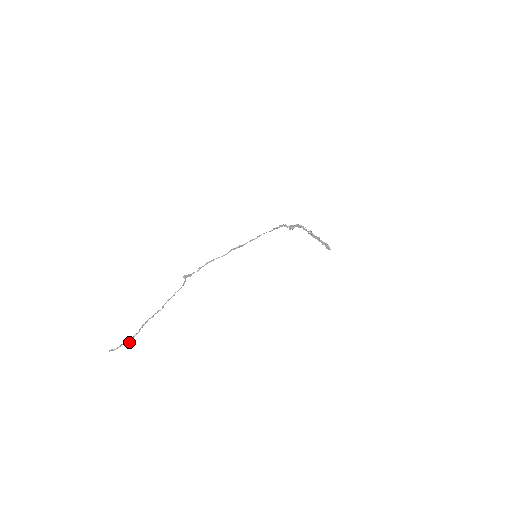
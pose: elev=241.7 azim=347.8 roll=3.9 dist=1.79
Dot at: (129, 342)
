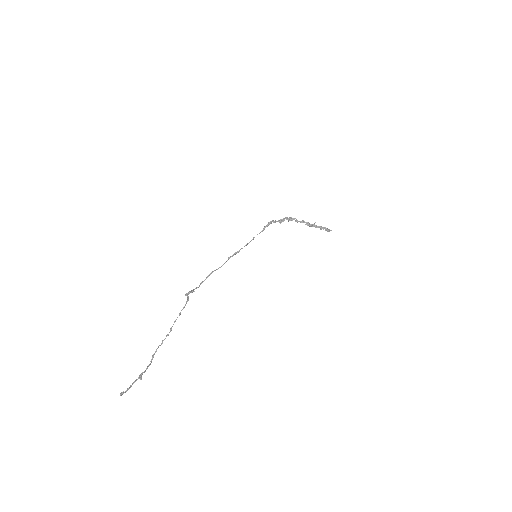
Dot at: (141, 378)
